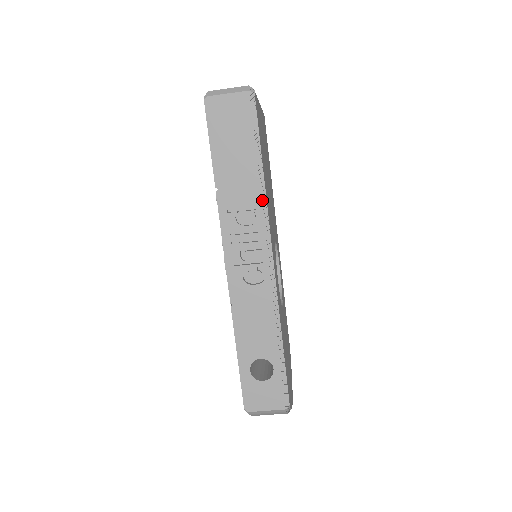
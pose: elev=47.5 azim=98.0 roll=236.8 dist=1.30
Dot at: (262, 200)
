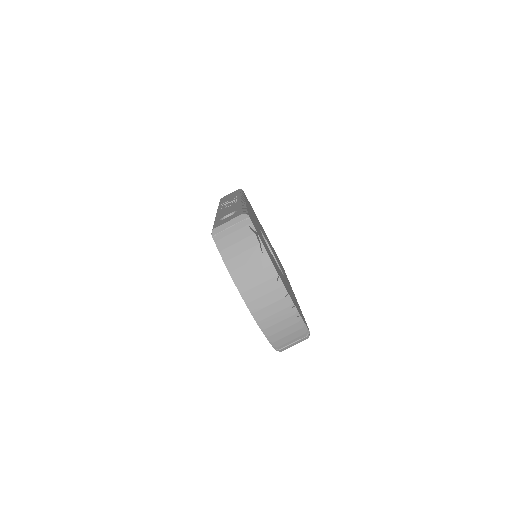
Dot at: occluded
